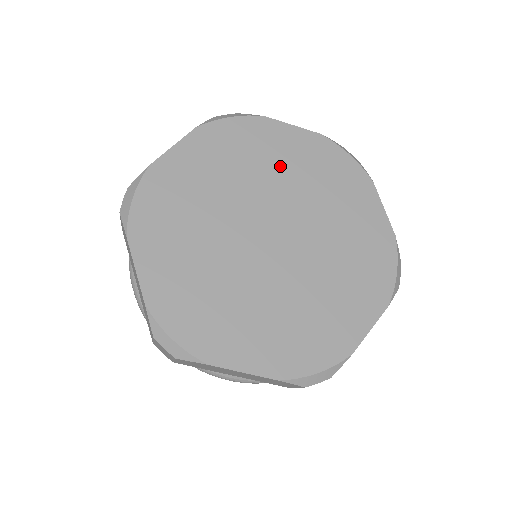
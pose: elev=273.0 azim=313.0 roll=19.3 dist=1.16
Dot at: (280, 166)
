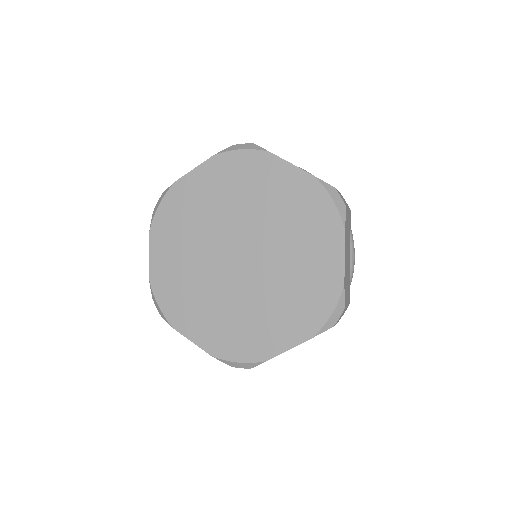
Dot at: (266, 200)
